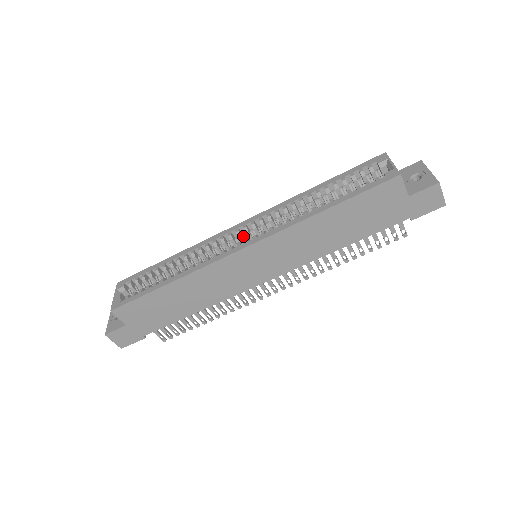
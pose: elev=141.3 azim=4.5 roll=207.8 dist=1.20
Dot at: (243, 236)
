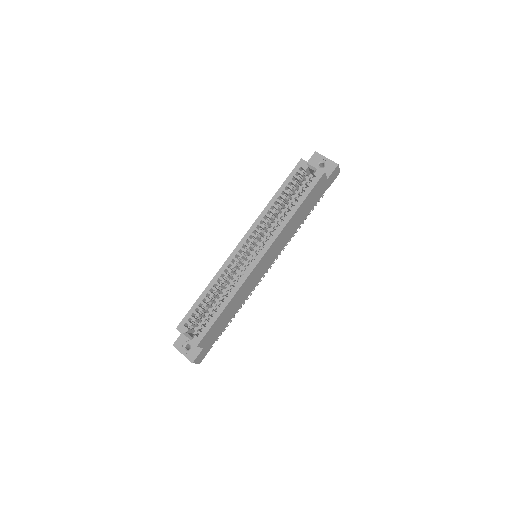
Dot at: occluded
